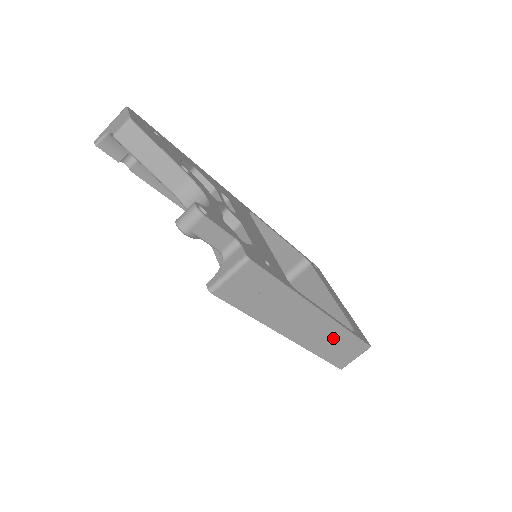
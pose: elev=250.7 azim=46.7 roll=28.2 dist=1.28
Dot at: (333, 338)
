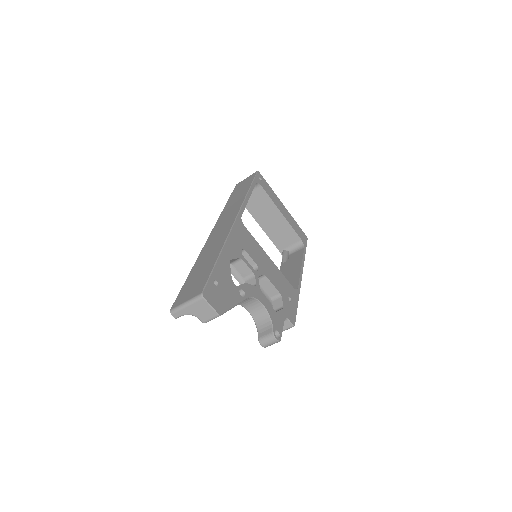
Dot at: occluded
